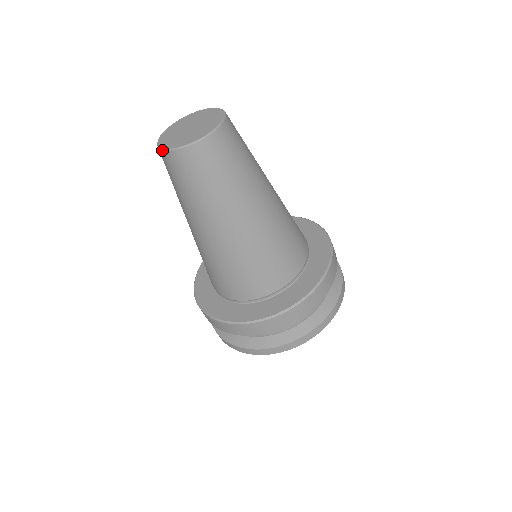
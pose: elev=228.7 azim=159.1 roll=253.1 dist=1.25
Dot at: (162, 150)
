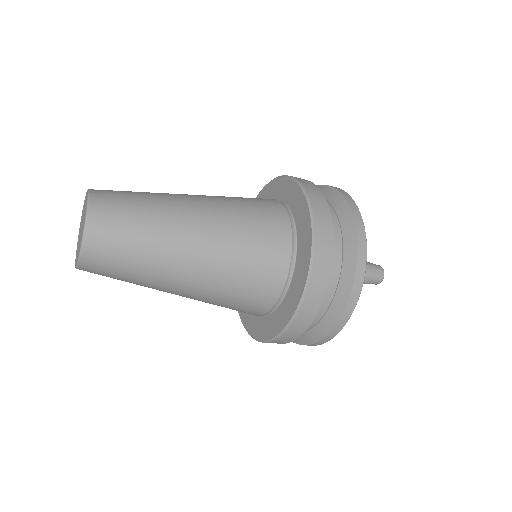
Dot at: occluded
